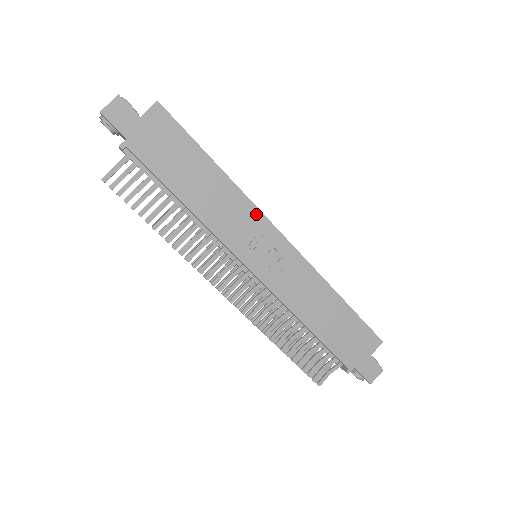
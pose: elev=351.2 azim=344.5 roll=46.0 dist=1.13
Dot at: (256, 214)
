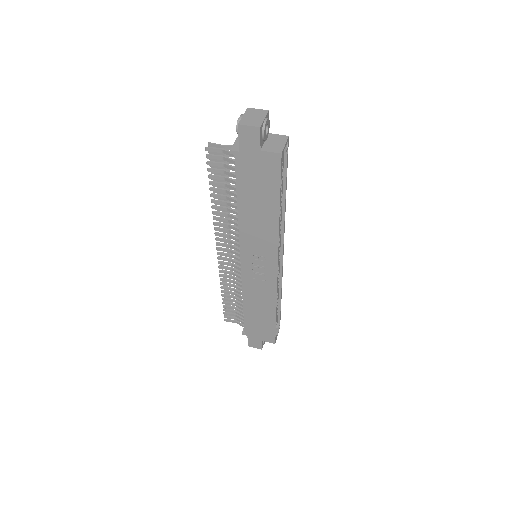
Dot at: (274, 250)
